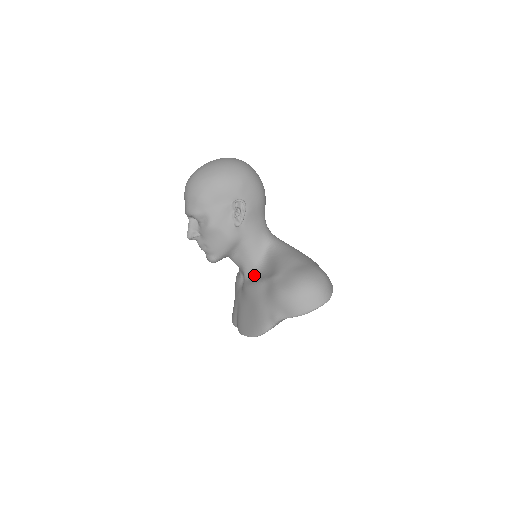
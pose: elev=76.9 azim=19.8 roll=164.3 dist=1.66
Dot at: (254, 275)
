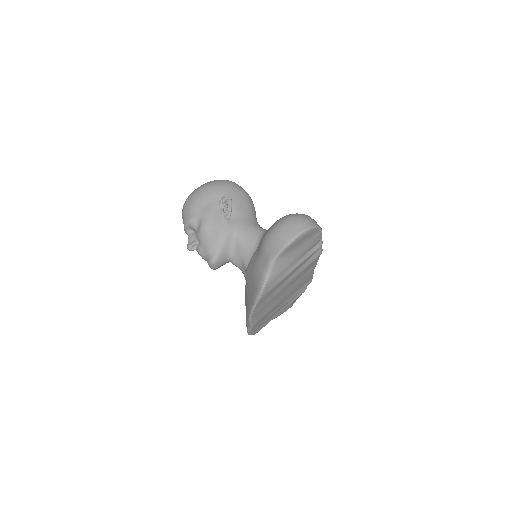
Dot at: occluded
